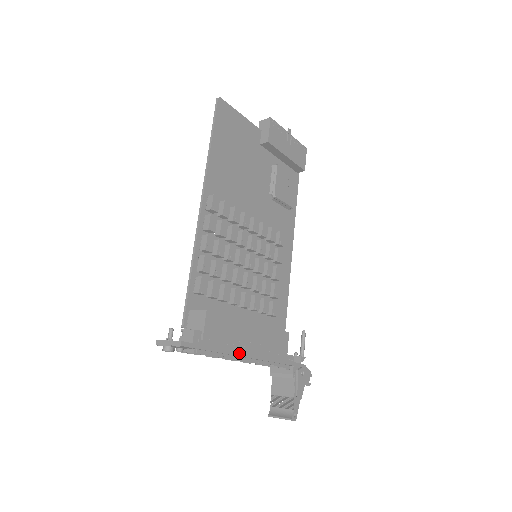
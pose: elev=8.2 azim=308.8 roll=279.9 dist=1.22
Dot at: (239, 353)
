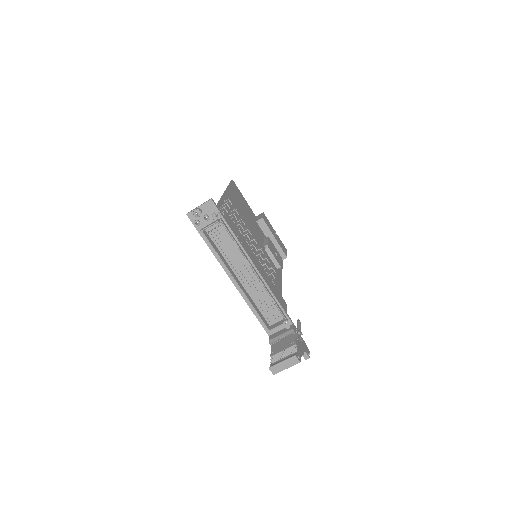
Dot at: (249, 257)
